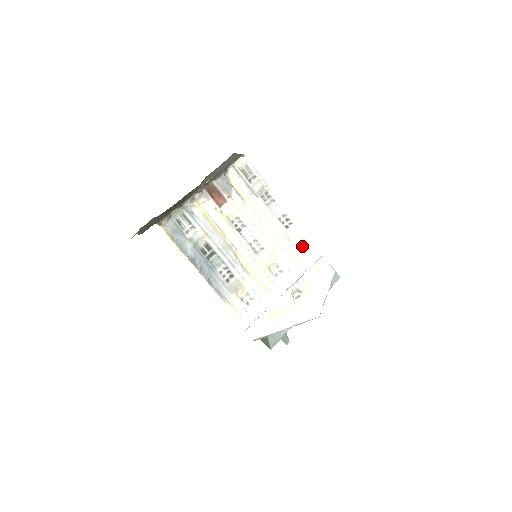
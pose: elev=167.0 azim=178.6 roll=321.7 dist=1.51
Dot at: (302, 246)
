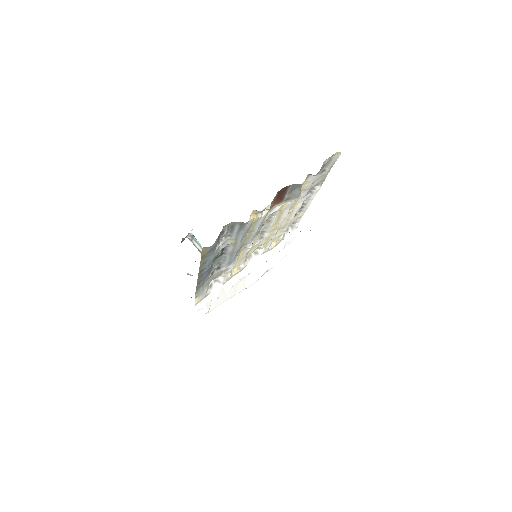
Dot at: (288, 227)
